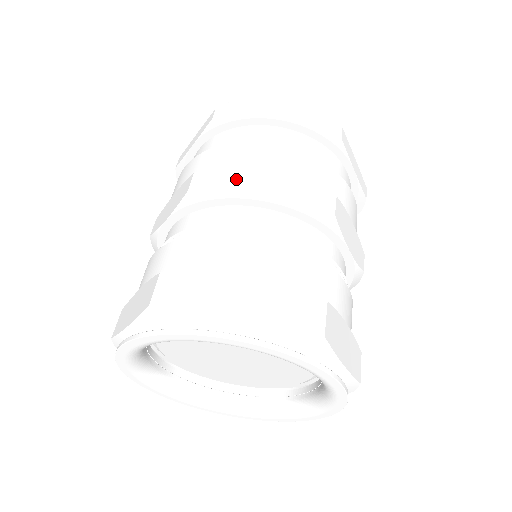
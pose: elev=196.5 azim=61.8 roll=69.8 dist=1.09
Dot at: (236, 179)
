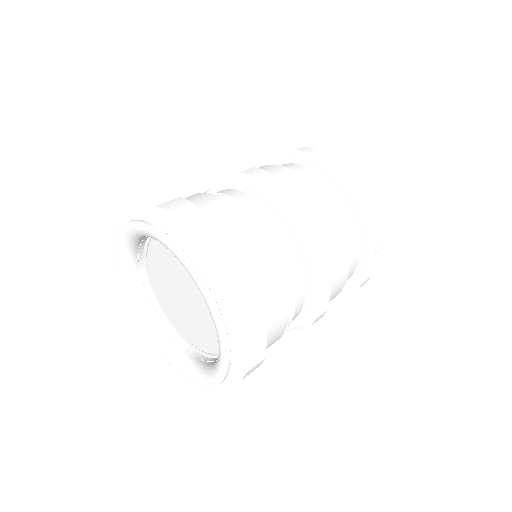
Dot at: occluded
